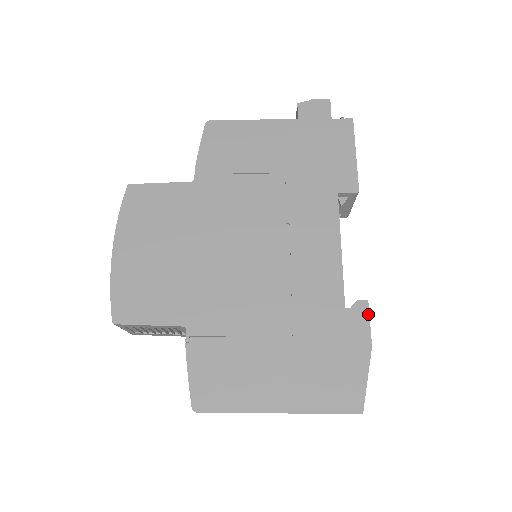
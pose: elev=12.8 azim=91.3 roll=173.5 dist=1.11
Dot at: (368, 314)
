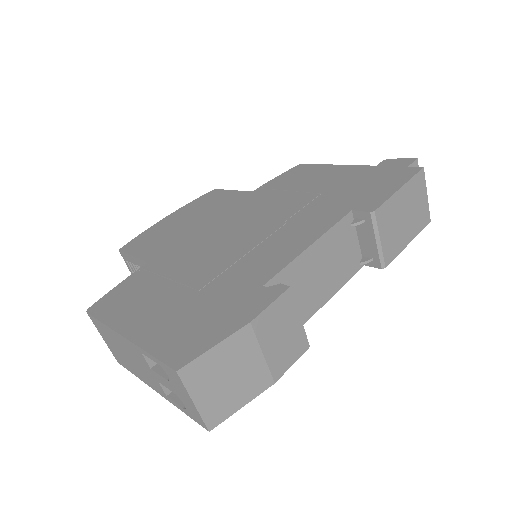
Dot at: (277, 296)
